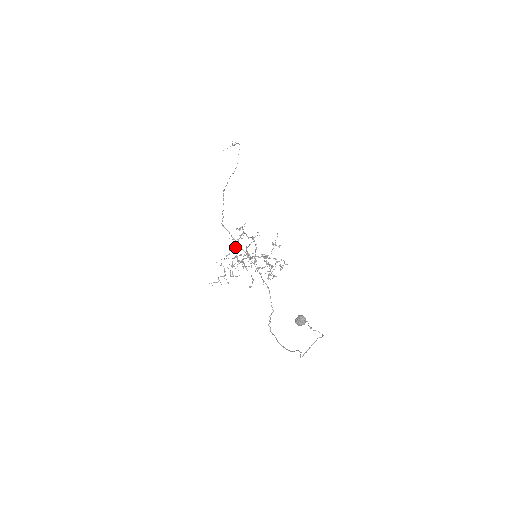
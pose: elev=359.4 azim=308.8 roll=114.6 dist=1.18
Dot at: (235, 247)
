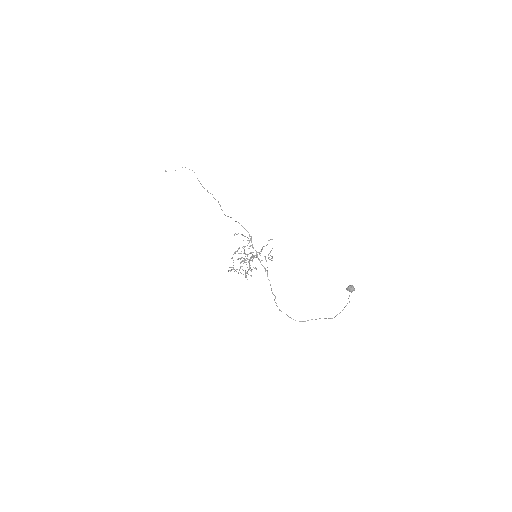
Dot at: occluded
